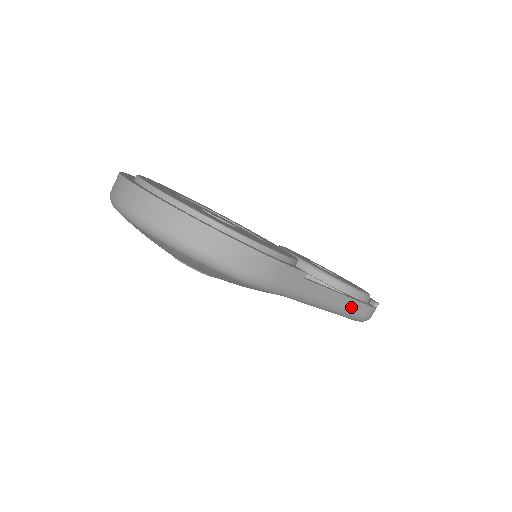
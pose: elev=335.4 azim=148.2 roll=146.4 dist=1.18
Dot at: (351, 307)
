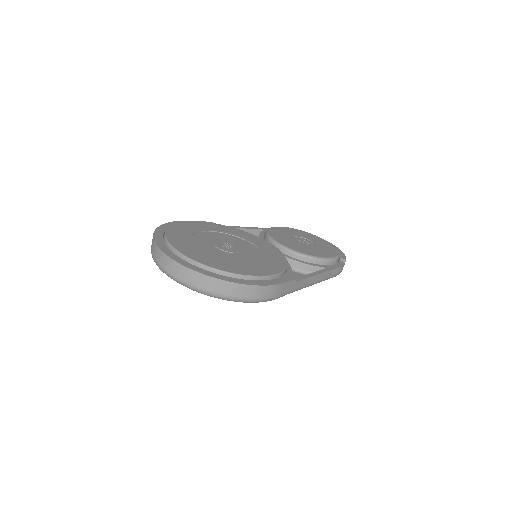
Dot at: (328, 275)
